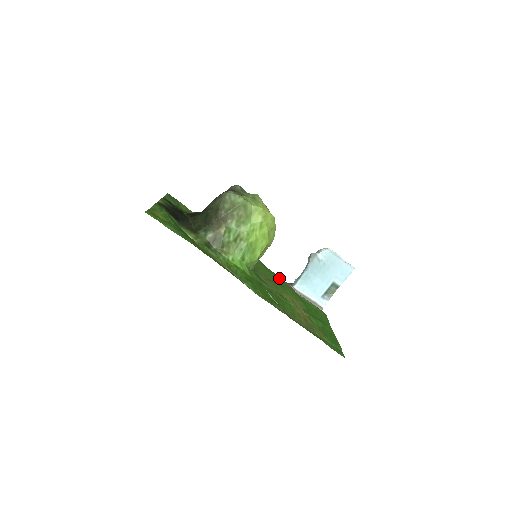
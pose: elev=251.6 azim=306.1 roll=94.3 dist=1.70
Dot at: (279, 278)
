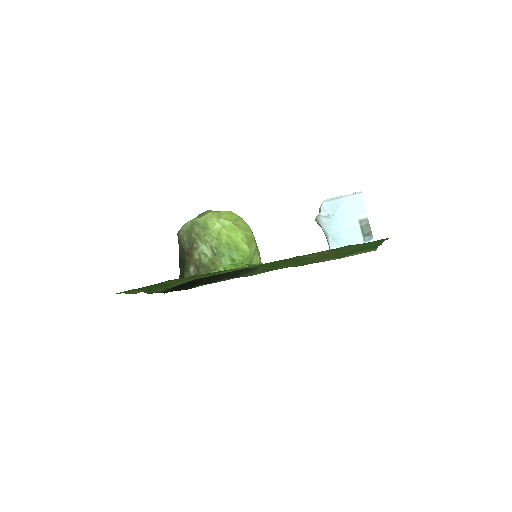
Dot at: occluded
